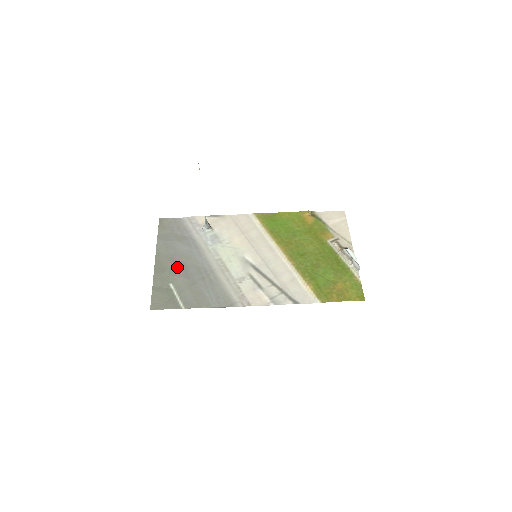
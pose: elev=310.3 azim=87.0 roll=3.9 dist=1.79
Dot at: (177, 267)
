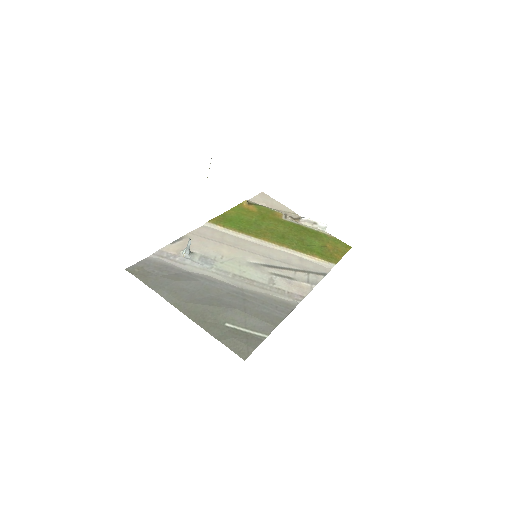
Dot at: (211, 305)
